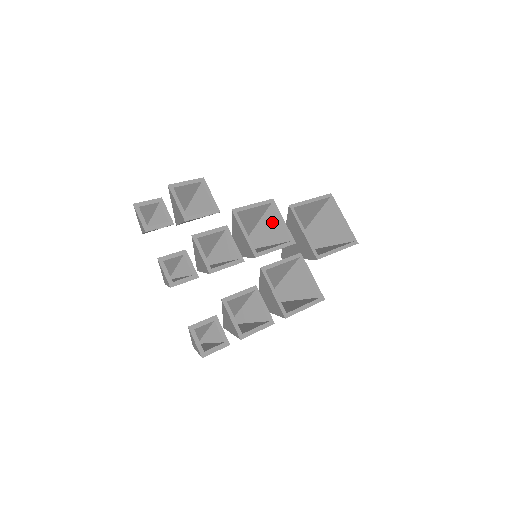
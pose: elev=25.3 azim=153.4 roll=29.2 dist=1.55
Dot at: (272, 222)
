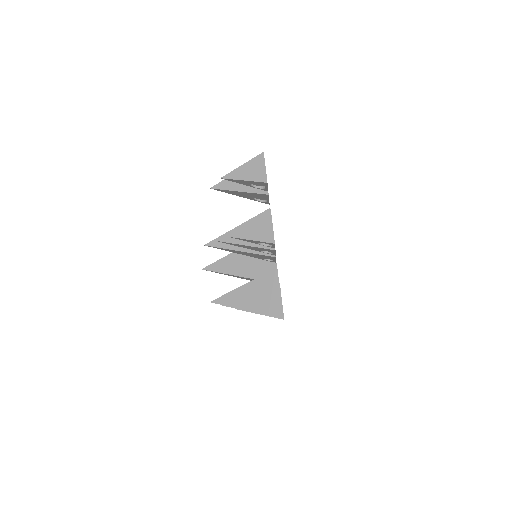
Dot at: occluded
